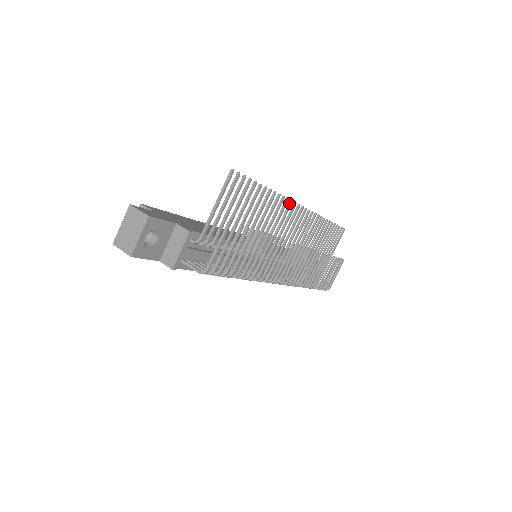
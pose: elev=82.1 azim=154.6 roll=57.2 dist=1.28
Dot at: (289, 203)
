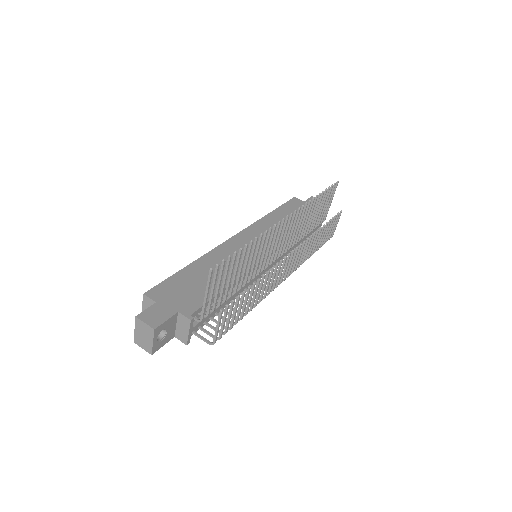
Dot at: (273, 227)
